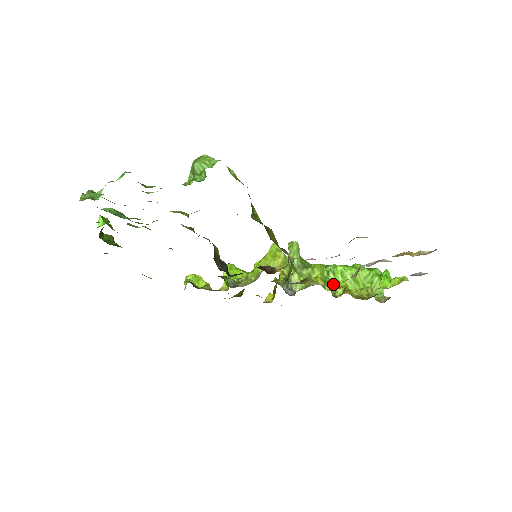
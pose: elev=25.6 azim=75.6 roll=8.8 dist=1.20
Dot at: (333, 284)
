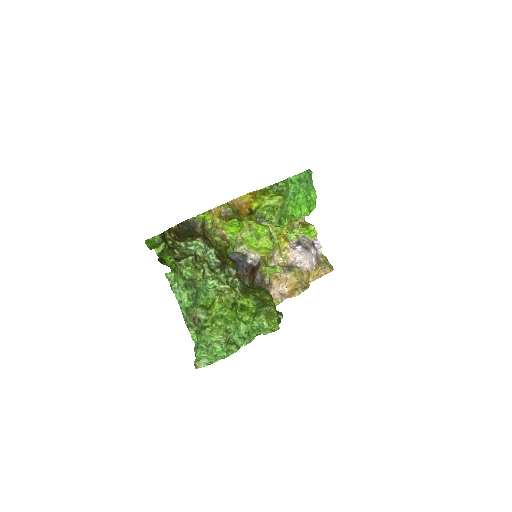
Dot at: occluded
